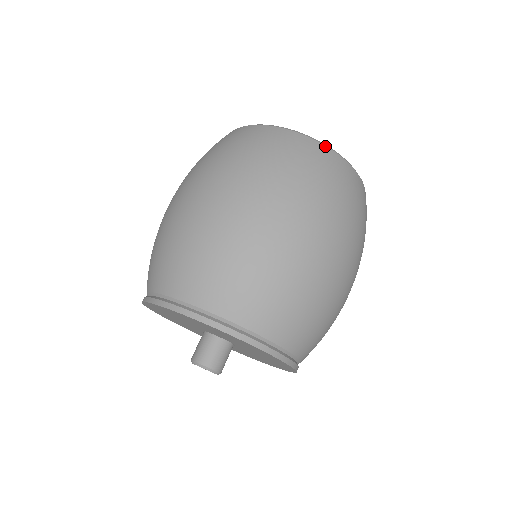
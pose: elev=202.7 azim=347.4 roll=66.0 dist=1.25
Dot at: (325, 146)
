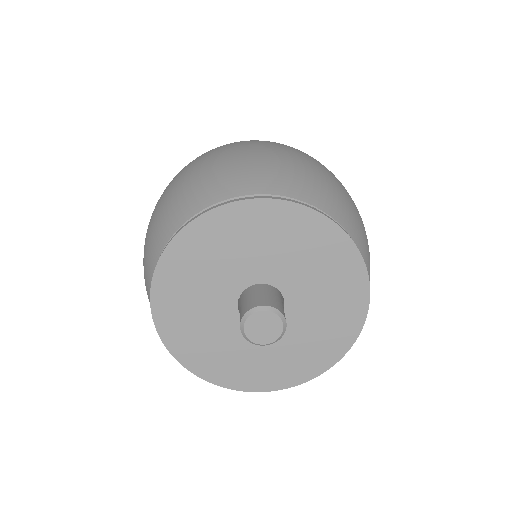
Dot at: occluded
